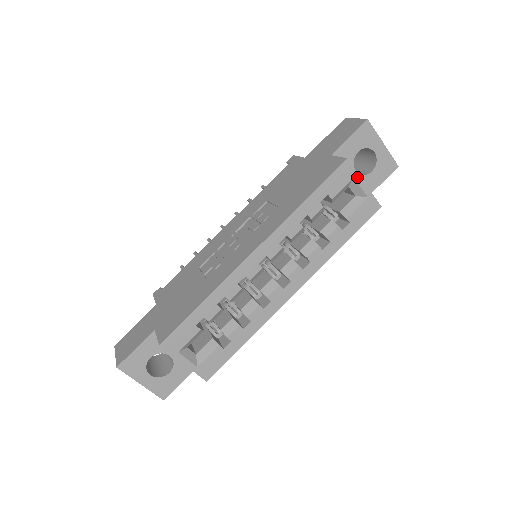
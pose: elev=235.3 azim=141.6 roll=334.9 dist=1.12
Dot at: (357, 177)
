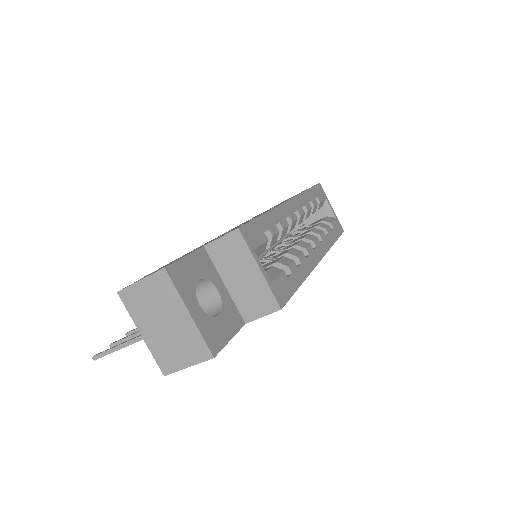
Dot at: (327, 199)
